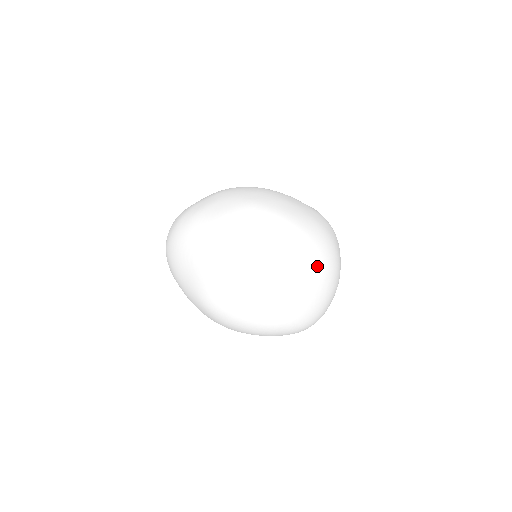
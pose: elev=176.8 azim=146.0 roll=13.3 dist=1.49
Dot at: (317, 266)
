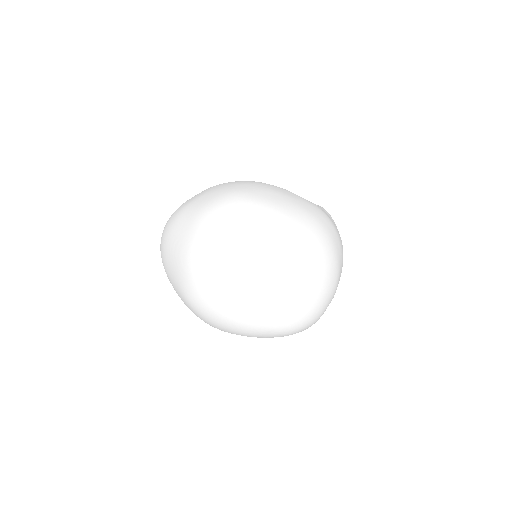
Dot at: (302, 258)
